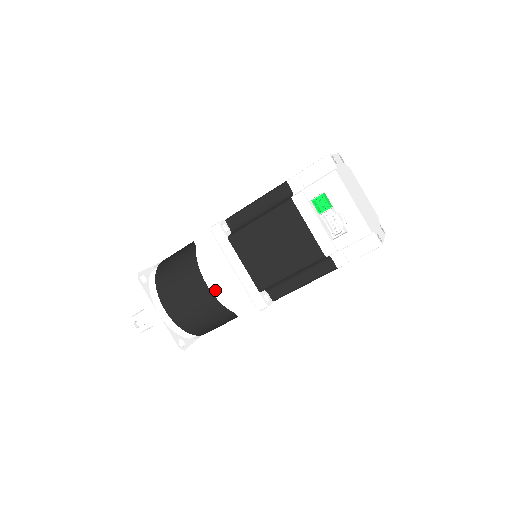
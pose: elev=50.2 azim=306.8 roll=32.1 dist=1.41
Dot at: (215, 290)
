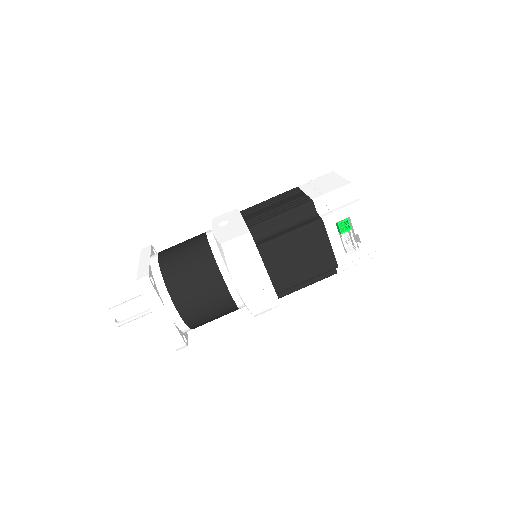
Dot at: (235, 293)
